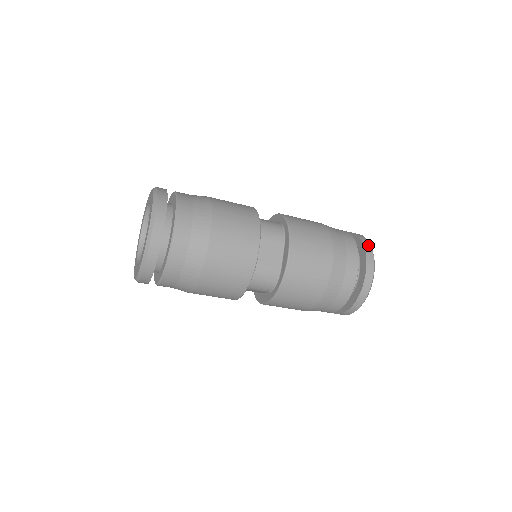
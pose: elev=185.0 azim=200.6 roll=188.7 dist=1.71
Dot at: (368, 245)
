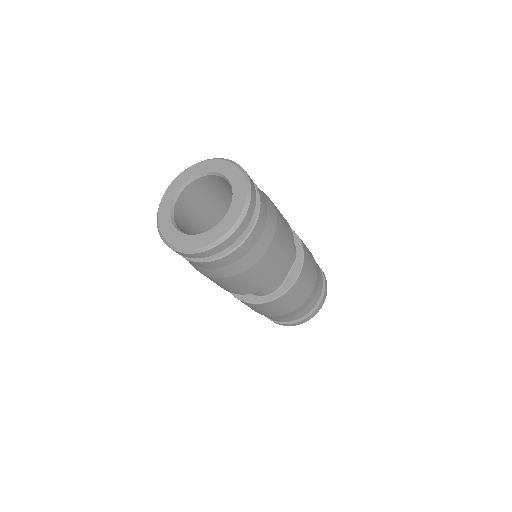
Dot at: (326, 281)
